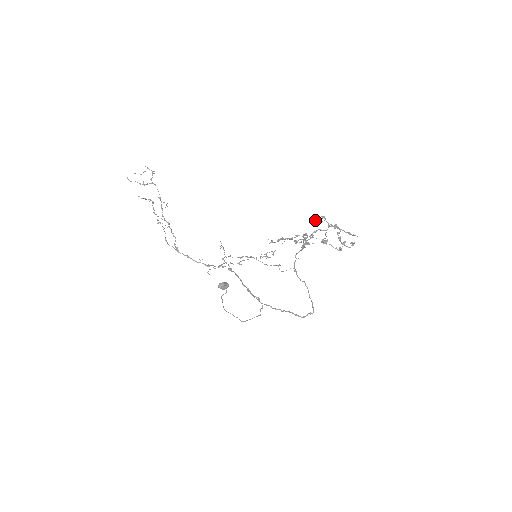
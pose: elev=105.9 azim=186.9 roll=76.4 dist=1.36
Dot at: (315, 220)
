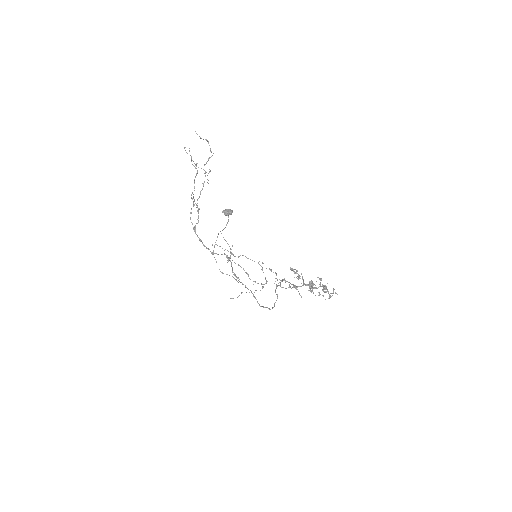
Dot at: occluded
